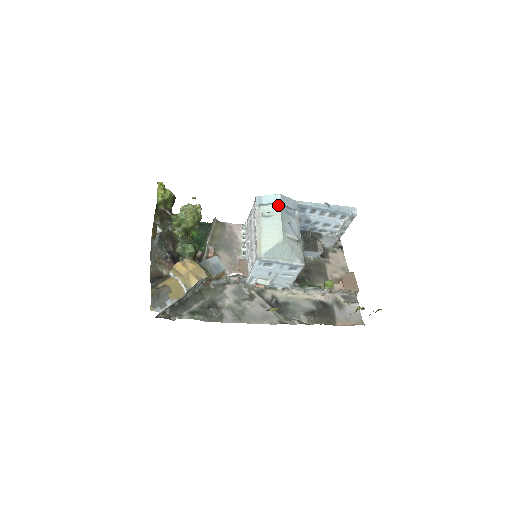
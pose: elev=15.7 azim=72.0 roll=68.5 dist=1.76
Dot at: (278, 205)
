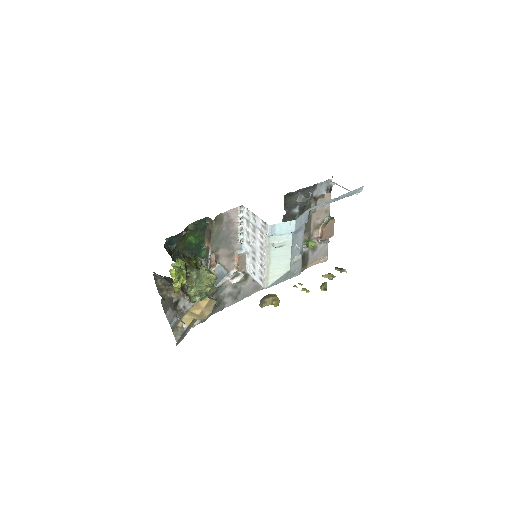
Dot at: (291, 233)
